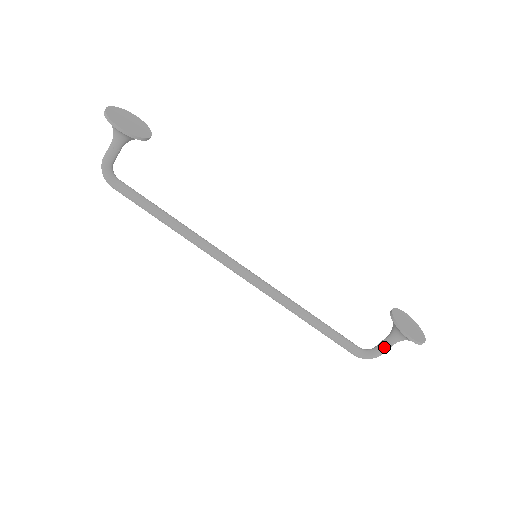
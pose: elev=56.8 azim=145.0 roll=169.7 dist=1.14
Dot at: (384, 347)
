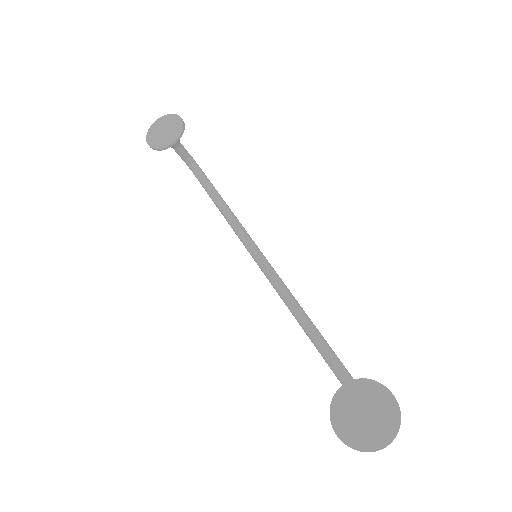
Dot at: occluded
